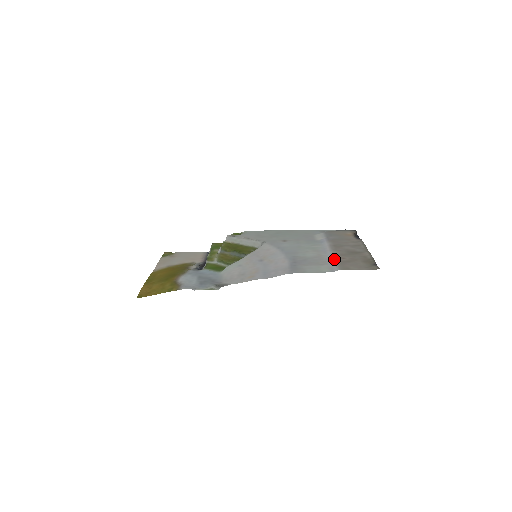
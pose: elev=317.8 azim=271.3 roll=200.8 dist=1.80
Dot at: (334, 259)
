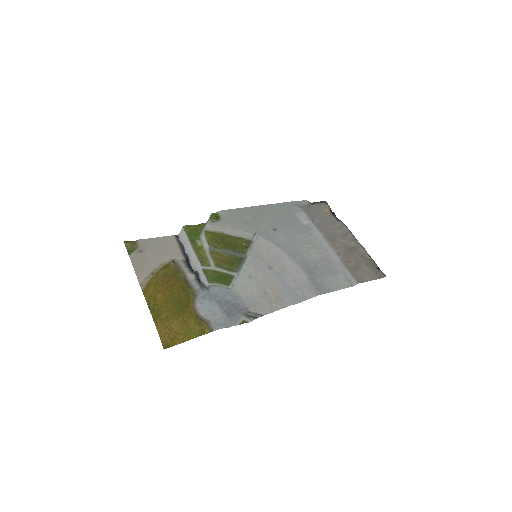
Dot at: (342, 264)
